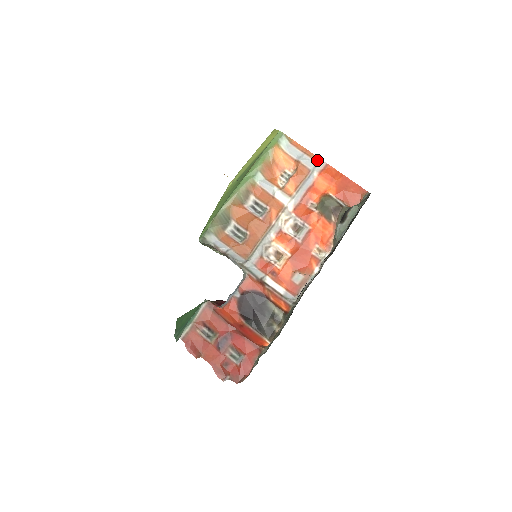
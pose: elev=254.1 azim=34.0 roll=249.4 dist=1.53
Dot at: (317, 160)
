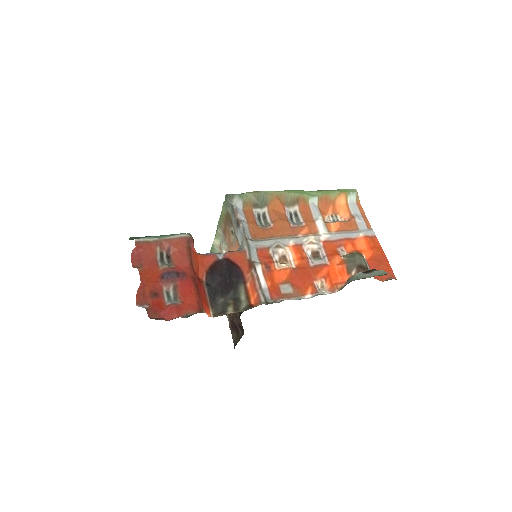
Dot at: (369, 228)
